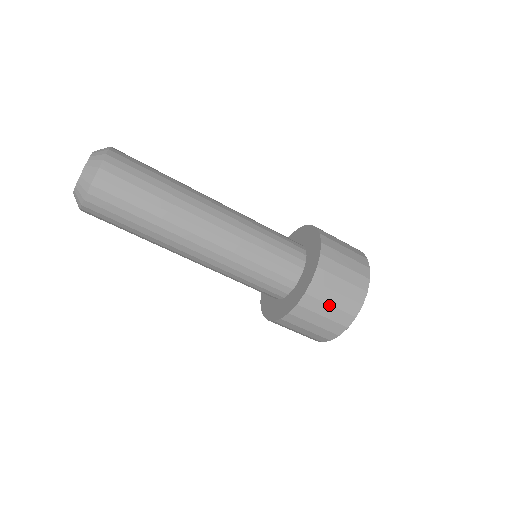
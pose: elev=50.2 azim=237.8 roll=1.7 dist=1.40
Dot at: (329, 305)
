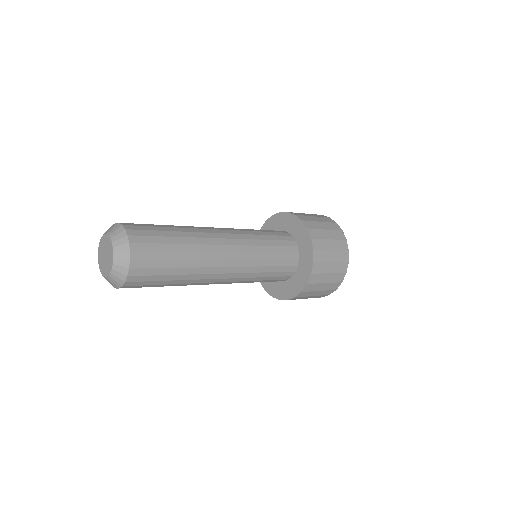
Dot at: (318, 291)
